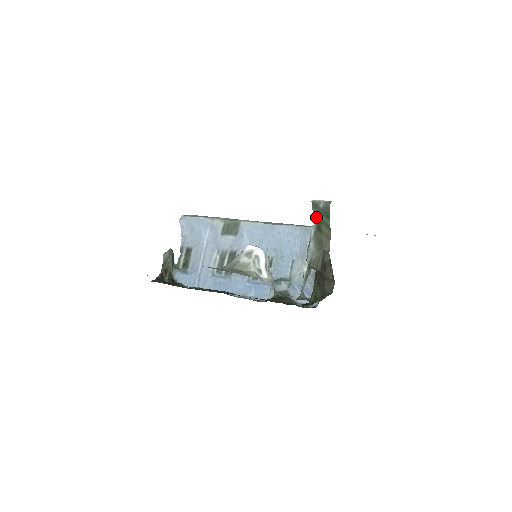
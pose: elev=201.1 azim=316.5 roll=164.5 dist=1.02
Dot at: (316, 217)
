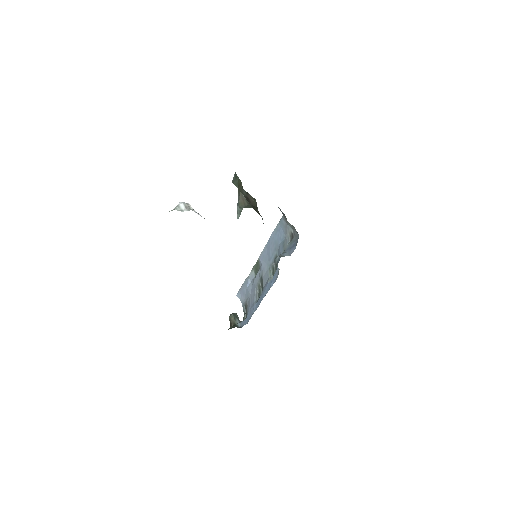
Dot at: (237, 185)
